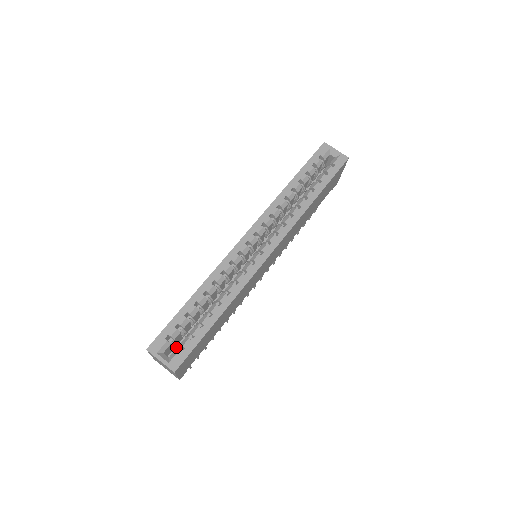
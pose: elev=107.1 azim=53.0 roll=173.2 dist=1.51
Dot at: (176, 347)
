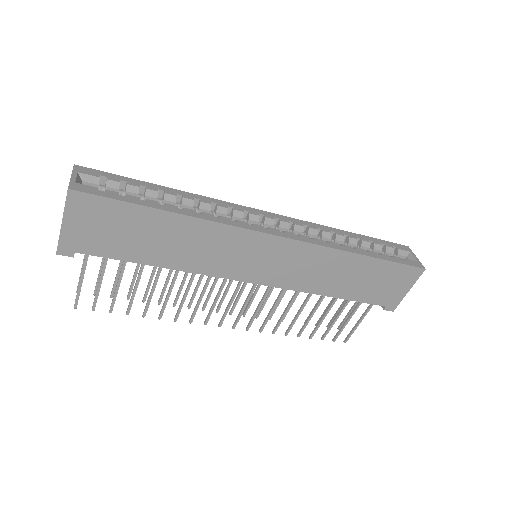
Dot at: occluded
